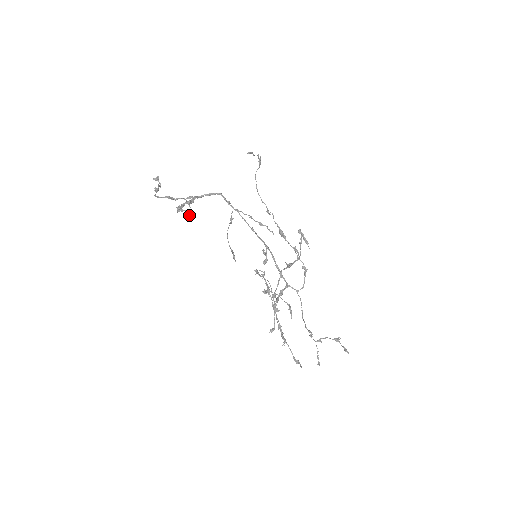
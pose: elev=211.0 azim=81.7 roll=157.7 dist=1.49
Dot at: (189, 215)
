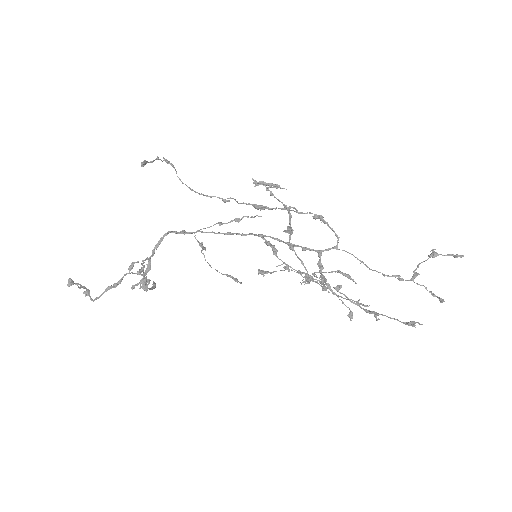
Dot at: occluded
